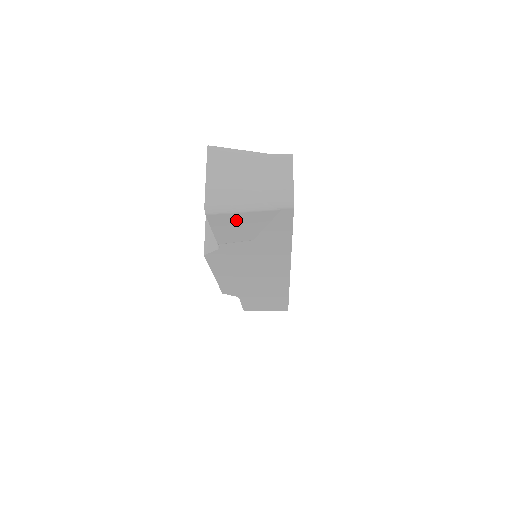
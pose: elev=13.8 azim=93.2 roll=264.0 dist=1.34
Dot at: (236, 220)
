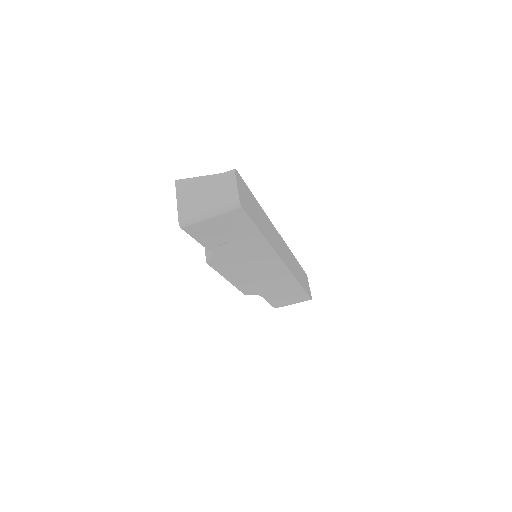
Dot at: (207, 227)
